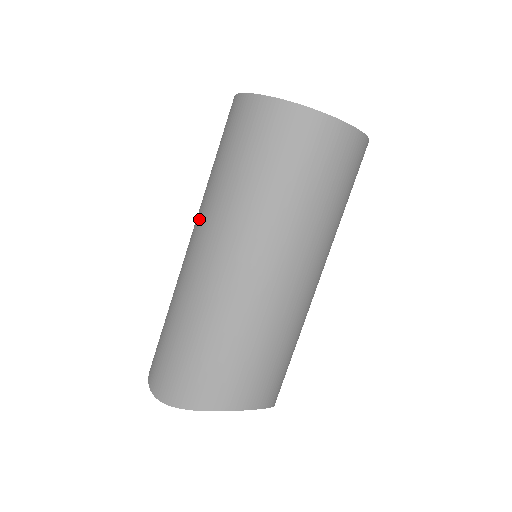
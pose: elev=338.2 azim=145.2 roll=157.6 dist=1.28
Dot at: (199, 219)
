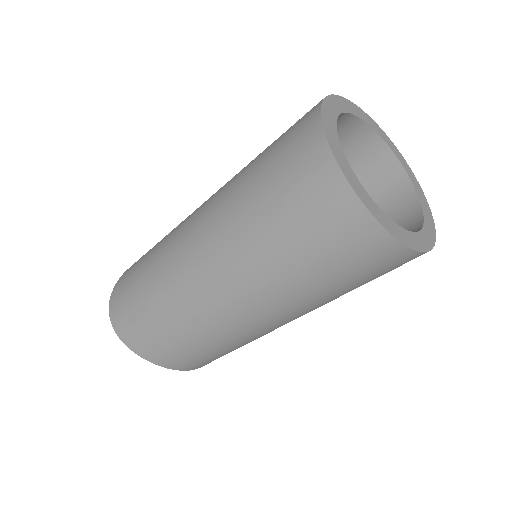
Dot at: (210, 211)
